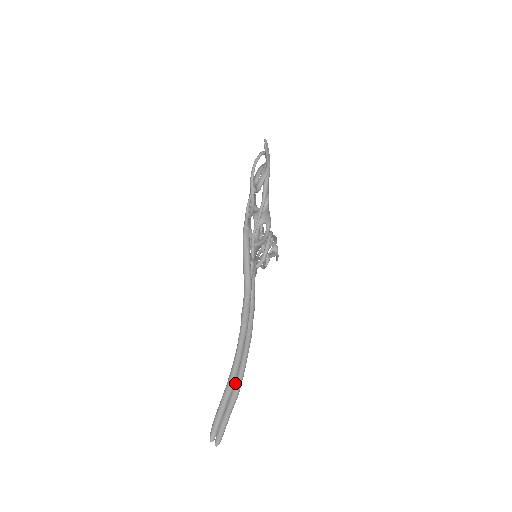
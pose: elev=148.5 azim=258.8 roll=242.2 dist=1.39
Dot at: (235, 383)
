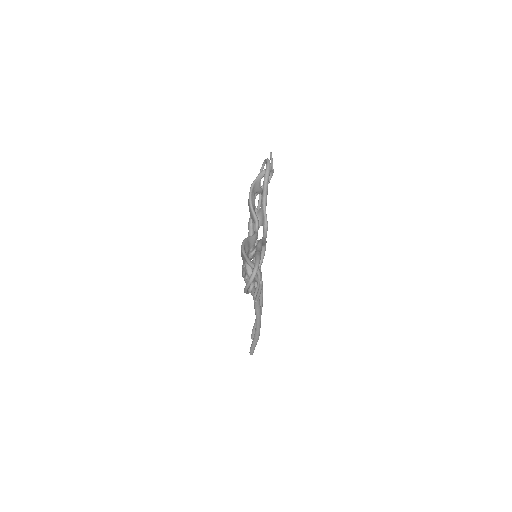
Dot at: occluded
